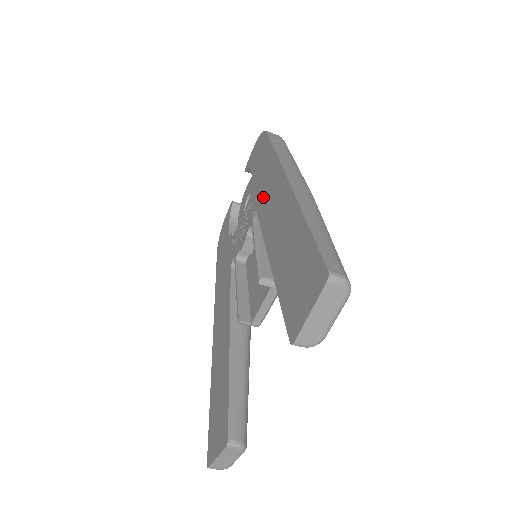
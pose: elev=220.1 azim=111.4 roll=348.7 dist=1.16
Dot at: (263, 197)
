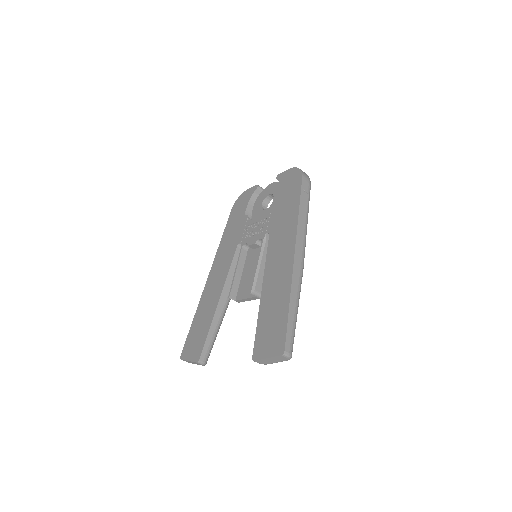
Dot at: (277, 233)
